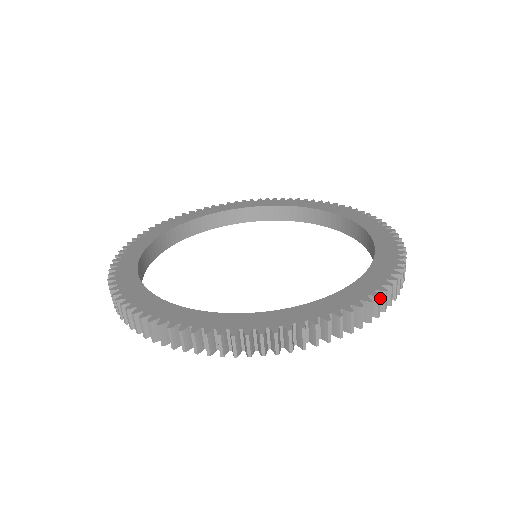
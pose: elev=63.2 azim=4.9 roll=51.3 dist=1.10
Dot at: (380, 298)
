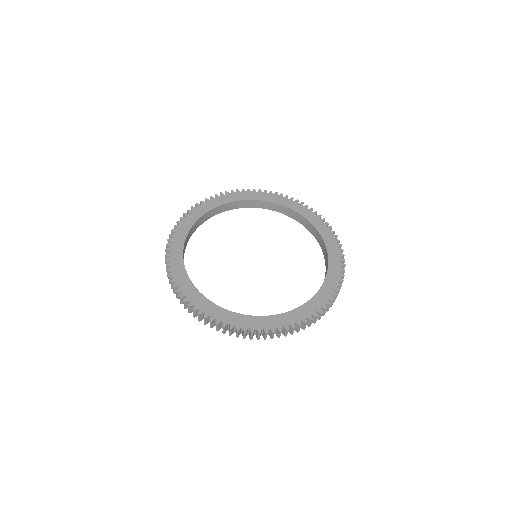
Dot at: (343, 250)
